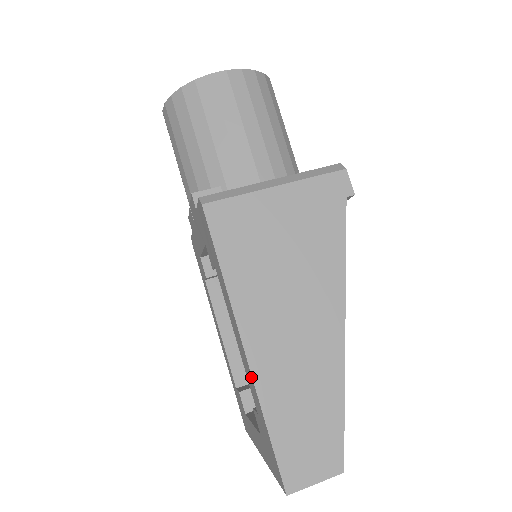
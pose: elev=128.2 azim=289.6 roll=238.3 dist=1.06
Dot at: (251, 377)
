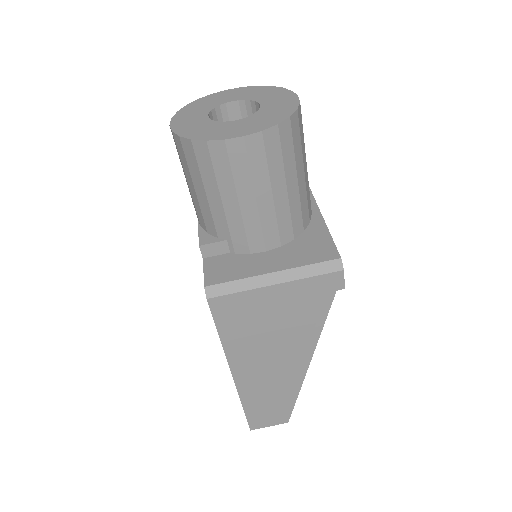
Dot at: (236, 385)
